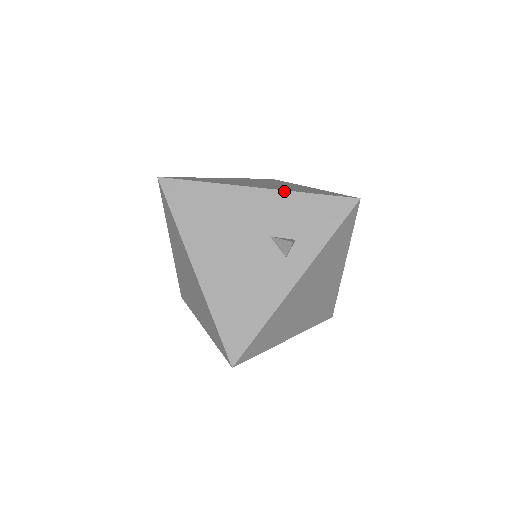
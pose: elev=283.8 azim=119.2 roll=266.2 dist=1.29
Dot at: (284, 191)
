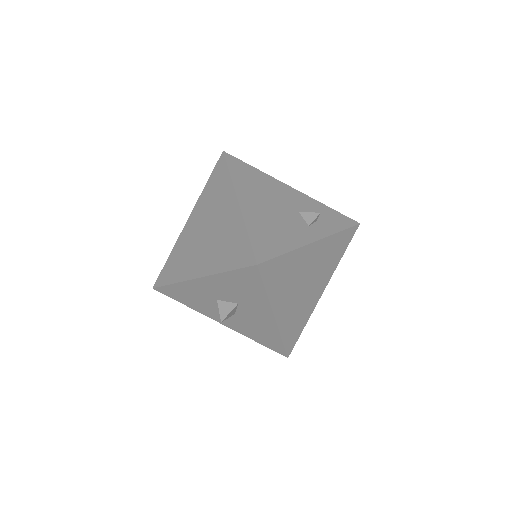
Dot at: (310, 197)
